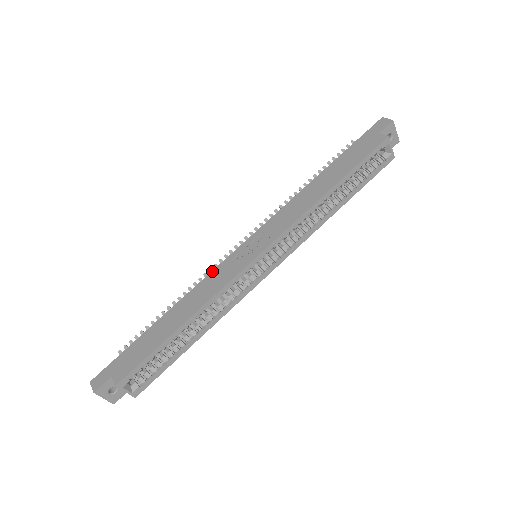
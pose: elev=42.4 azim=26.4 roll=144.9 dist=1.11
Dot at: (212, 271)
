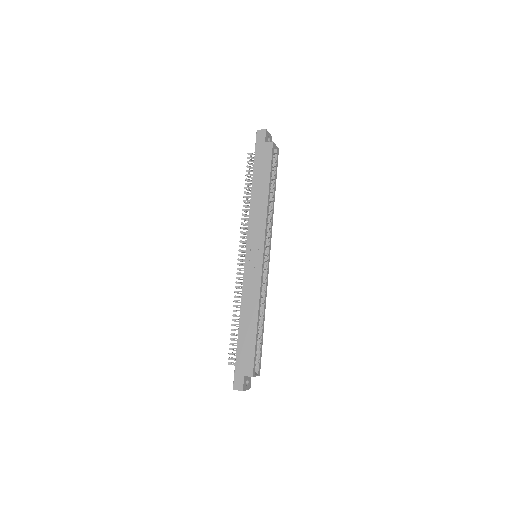
Dot at: (243, 282)
